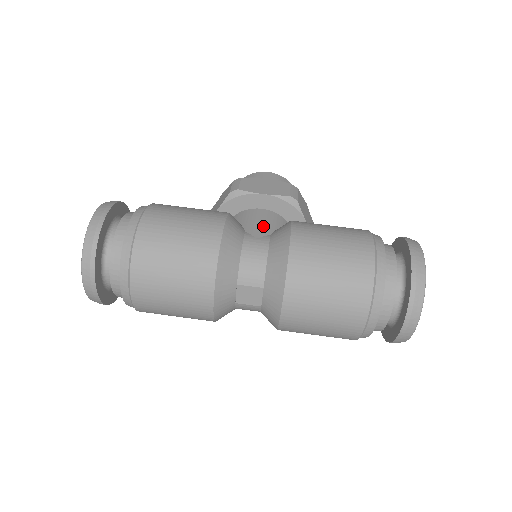
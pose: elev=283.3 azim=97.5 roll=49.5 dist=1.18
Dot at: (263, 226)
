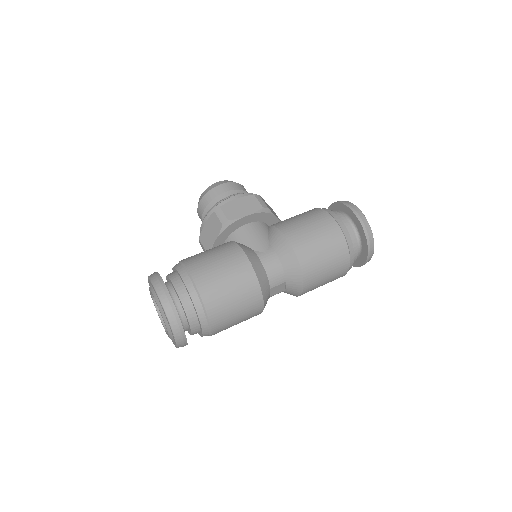
Dot at: (260, 240)
